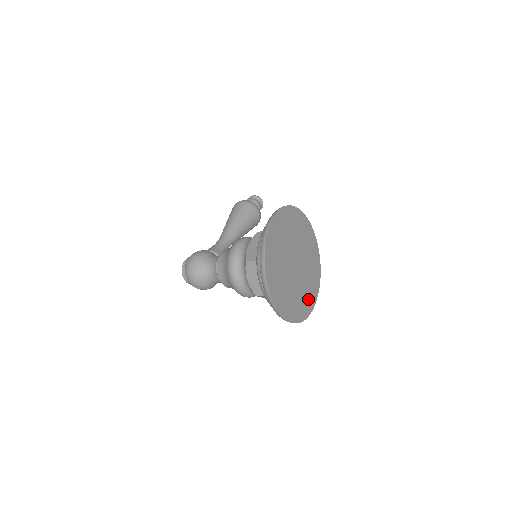
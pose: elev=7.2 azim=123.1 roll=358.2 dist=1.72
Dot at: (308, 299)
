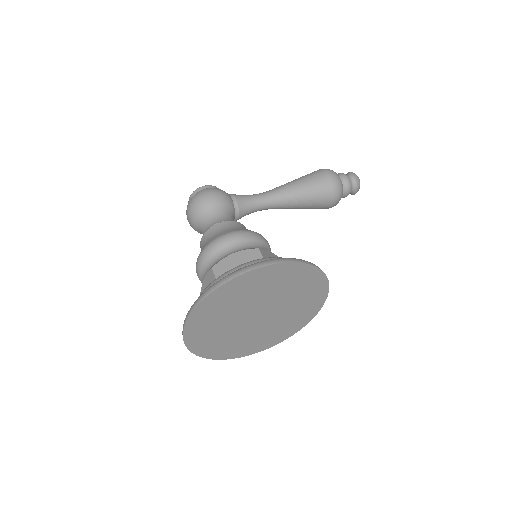
Dot at: (250, 346)
